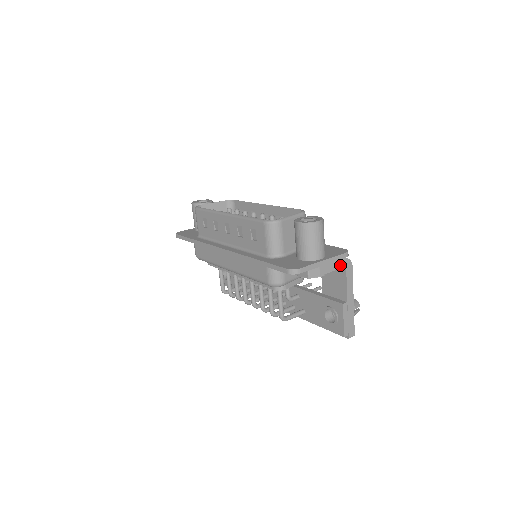
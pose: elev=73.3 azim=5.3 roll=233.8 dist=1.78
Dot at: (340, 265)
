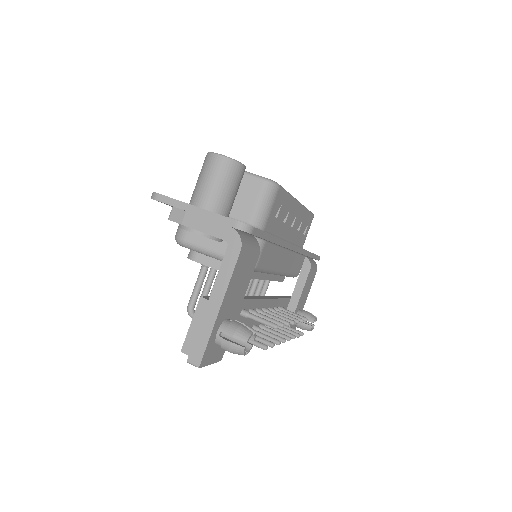
Dot at: (220, 233)
